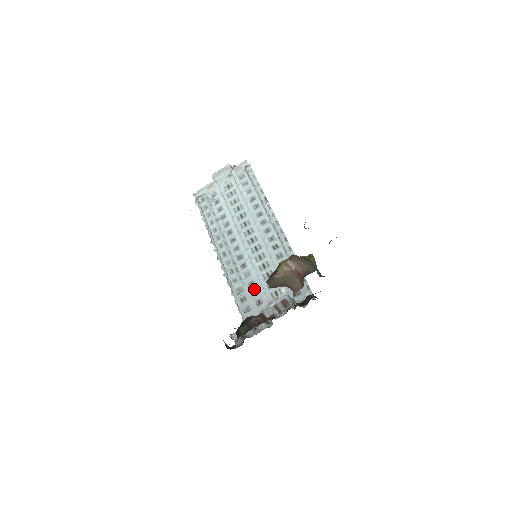
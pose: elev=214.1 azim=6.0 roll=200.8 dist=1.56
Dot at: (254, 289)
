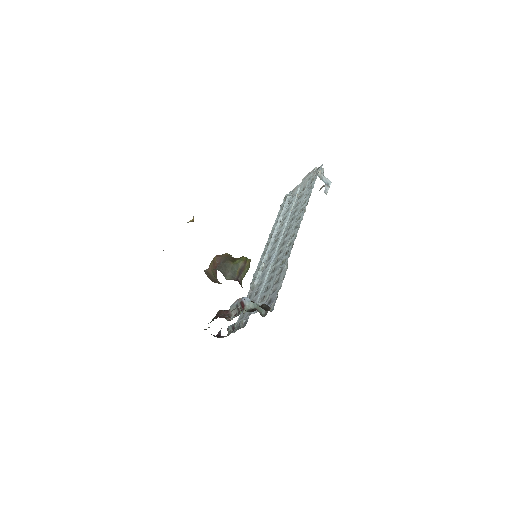
Dot at: (257, 290)
